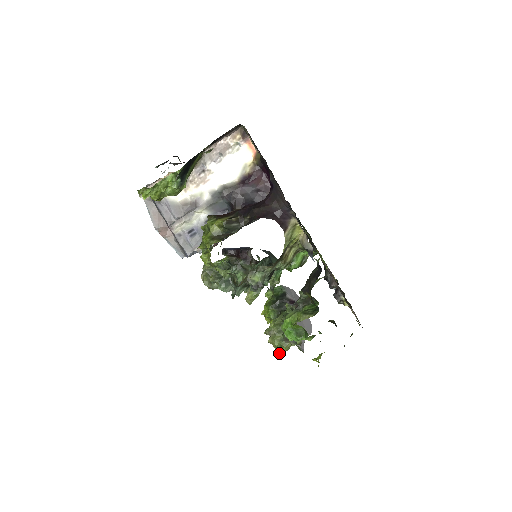
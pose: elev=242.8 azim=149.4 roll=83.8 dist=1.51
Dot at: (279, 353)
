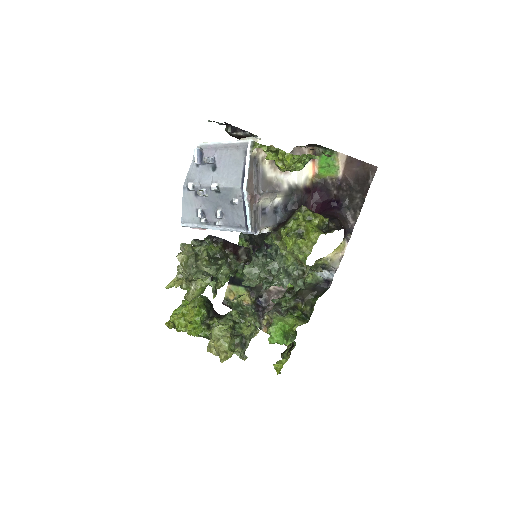
Dot at: (227, 357)
